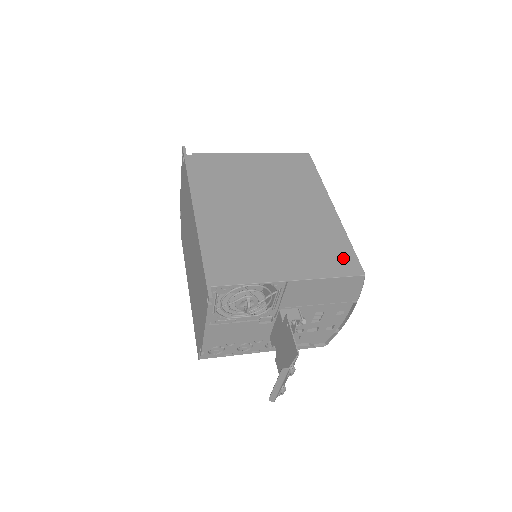
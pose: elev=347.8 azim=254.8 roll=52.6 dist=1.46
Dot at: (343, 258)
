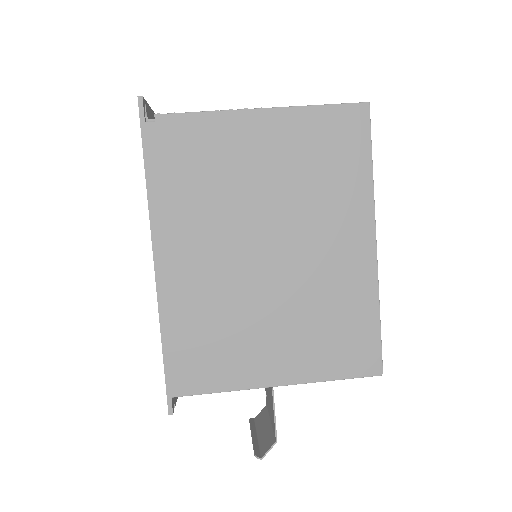
Dot at: (360, 347)
